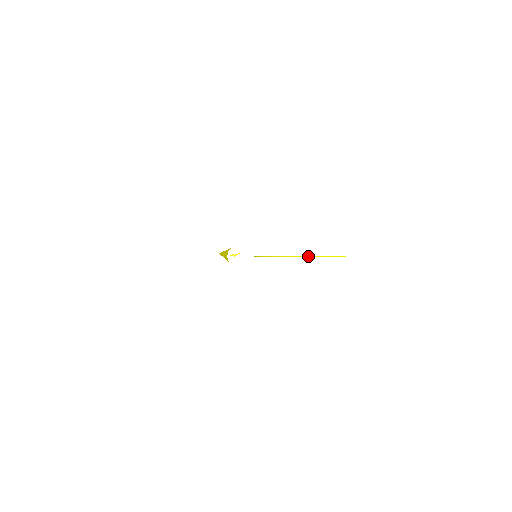
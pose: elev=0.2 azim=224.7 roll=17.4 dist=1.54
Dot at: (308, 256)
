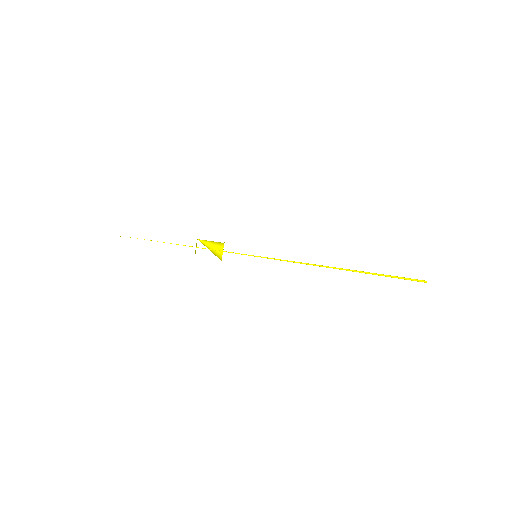
Dot at: occluded
